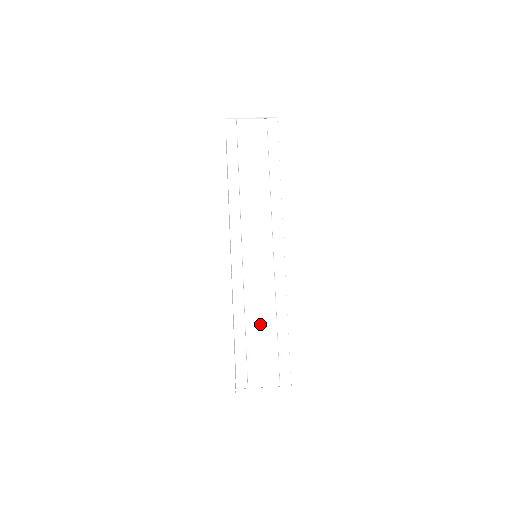
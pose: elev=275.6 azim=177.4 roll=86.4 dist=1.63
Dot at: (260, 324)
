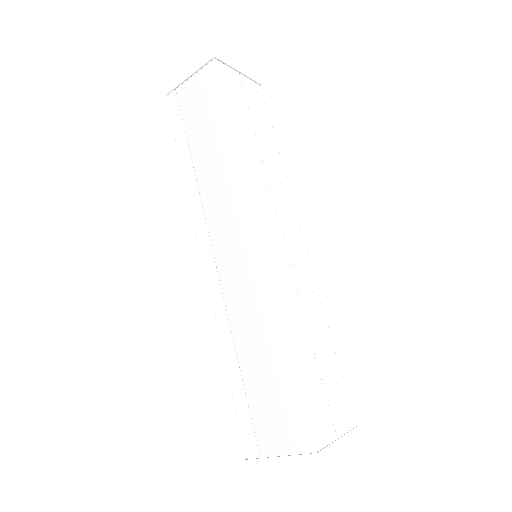
Dot at: (254, 358)
